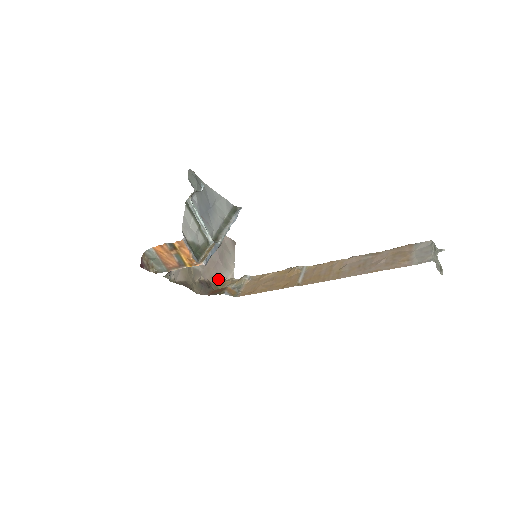
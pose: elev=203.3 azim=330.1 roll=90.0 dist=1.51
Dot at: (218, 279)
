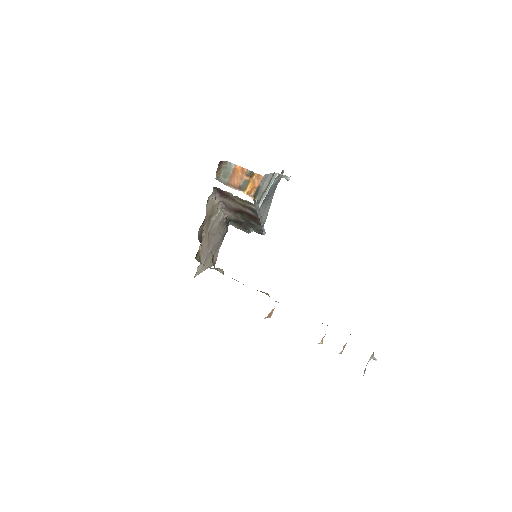
Dot at: (200, 255)
